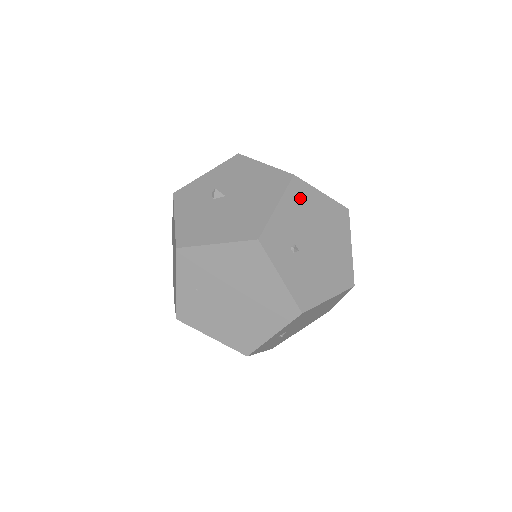
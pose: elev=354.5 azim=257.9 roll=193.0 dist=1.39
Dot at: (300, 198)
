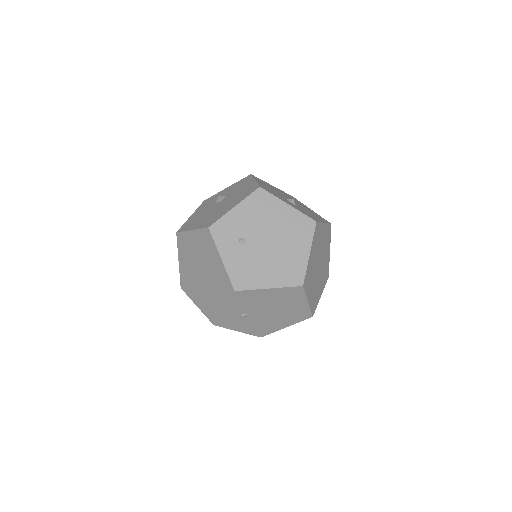
Dot at: (261, 205)
